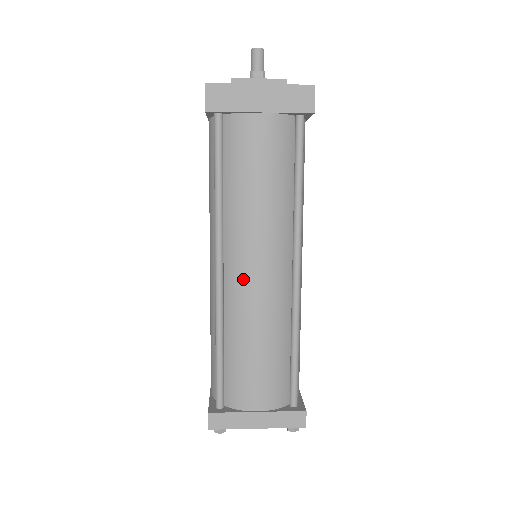
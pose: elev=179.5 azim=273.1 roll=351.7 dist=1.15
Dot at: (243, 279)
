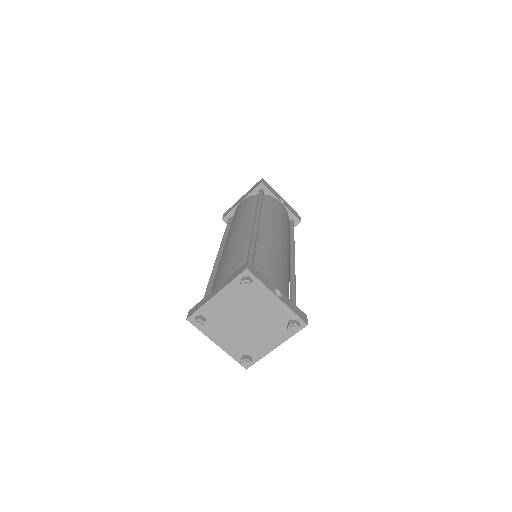
Dot at: (225, 246)
